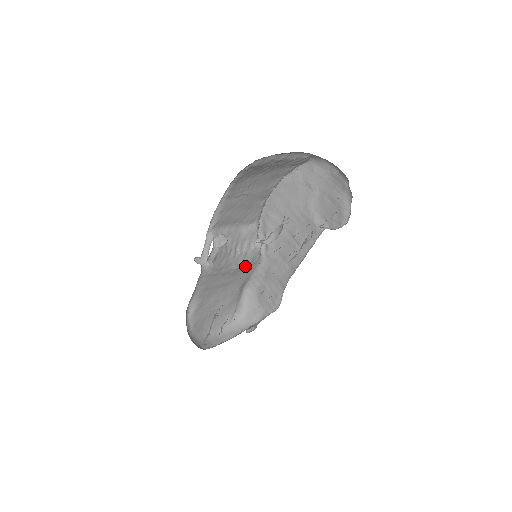
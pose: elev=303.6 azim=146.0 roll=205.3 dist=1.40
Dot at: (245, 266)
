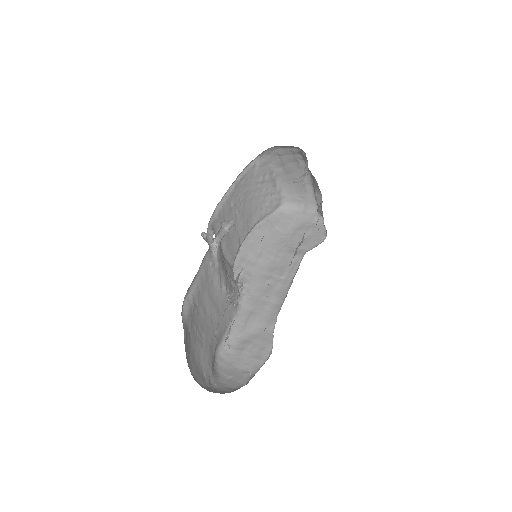
Dot at: occluded
